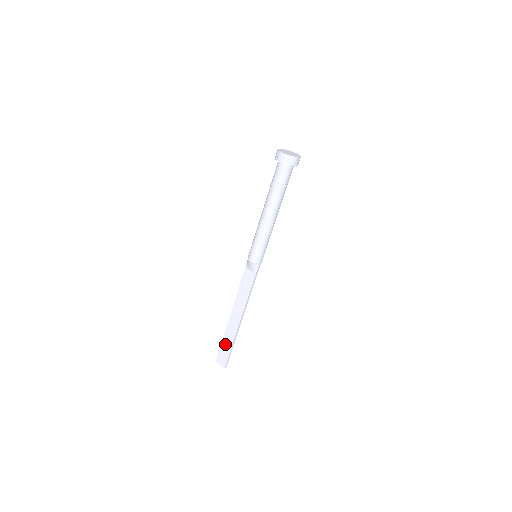
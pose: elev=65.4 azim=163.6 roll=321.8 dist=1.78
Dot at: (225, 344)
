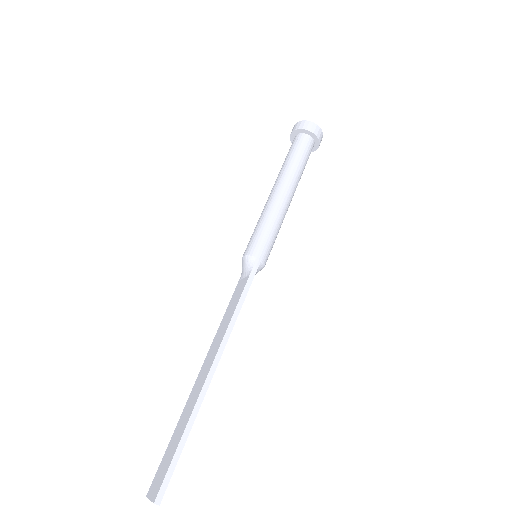
Dot at: (174, 438)
